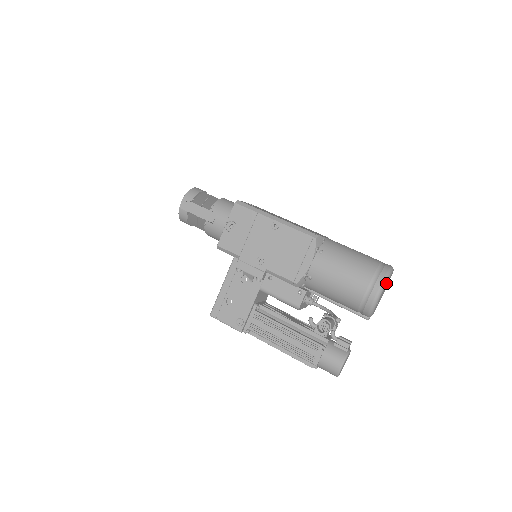
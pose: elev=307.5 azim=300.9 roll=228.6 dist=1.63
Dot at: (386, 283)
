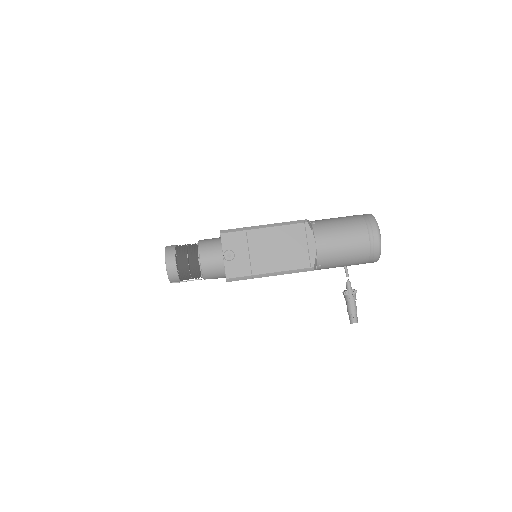
Dot at: occluded
